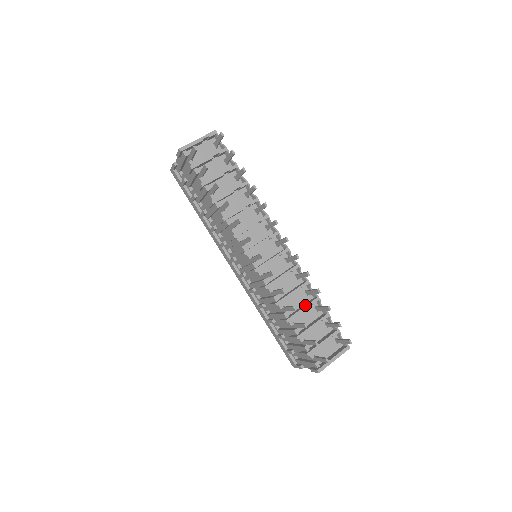
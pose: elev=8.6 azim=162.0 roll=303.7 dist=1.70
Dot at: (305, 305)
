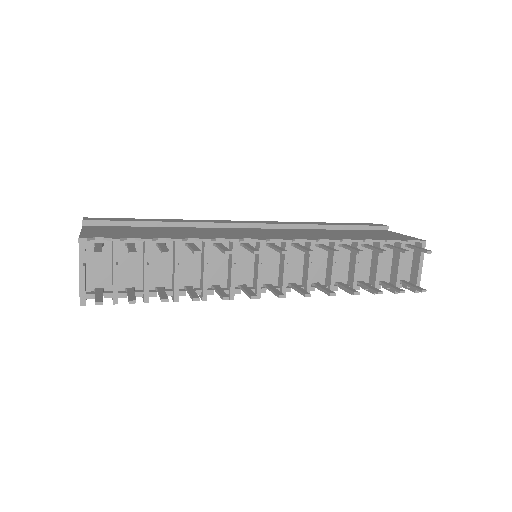
Dot at: (354, 262)
